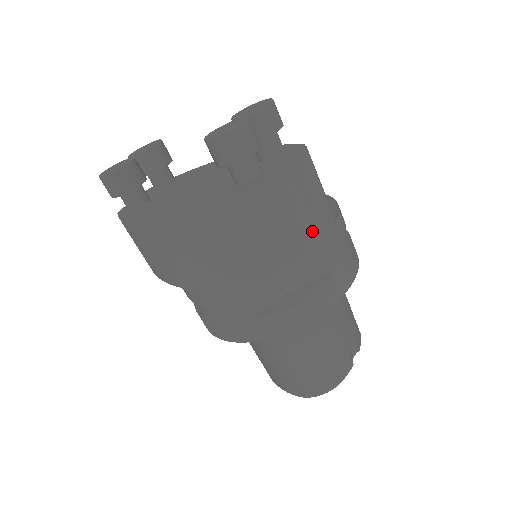
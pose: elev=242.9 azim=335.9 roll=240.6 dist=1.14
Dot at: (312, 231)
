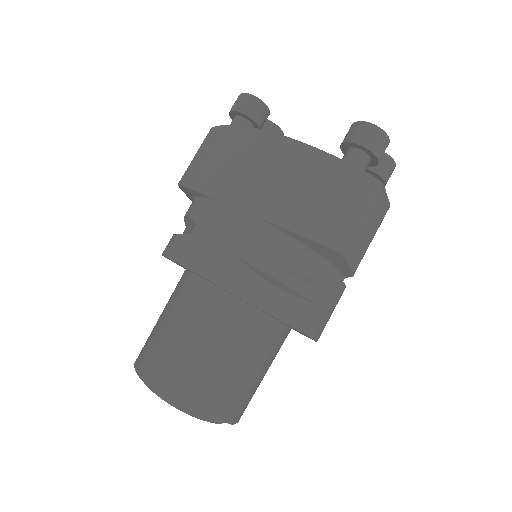
Dot at: (354, 241)
